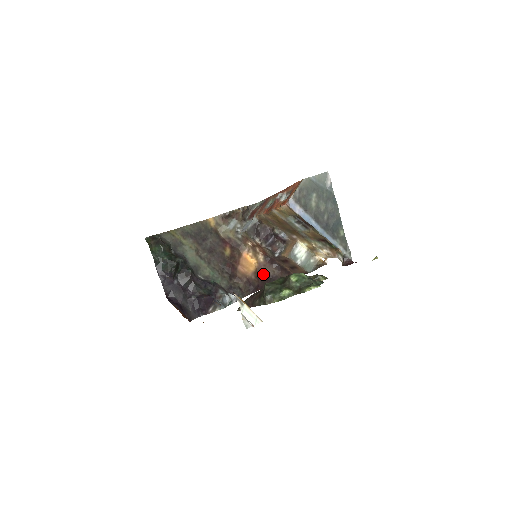
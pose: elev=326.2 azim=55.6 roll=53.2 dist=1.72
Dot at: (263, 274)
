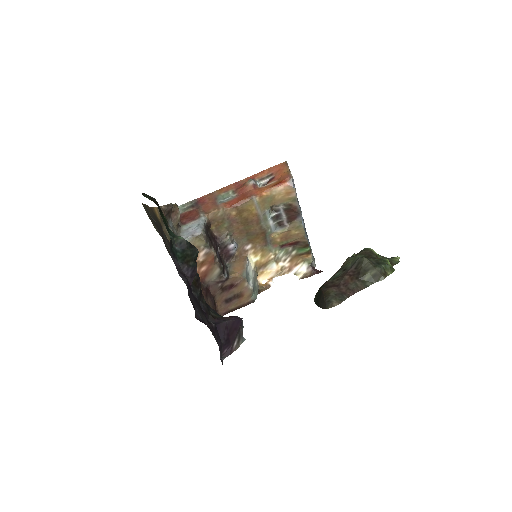
Dot at: occluded
